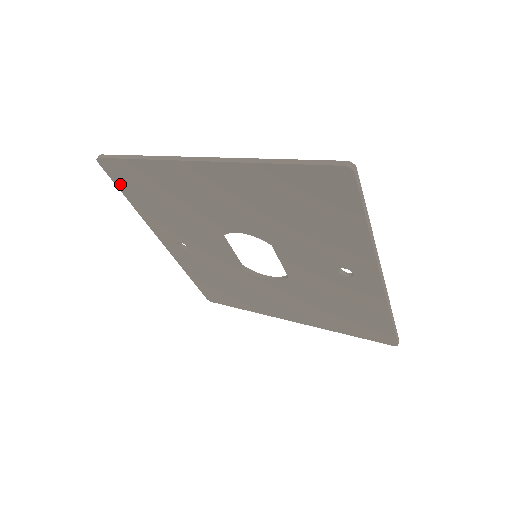
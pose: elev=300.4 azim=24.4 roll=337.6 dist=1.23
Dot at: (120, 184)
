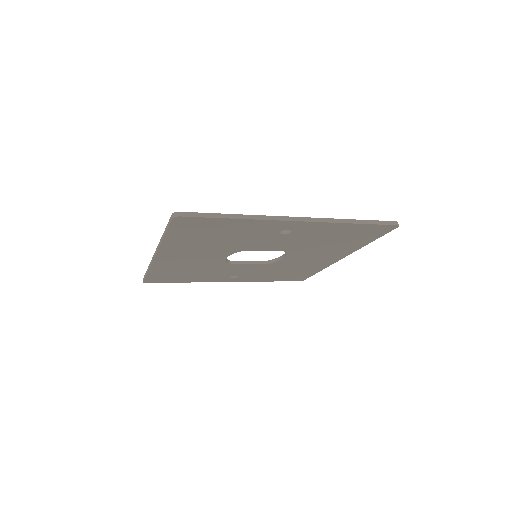
Dot at: (167, 281)
